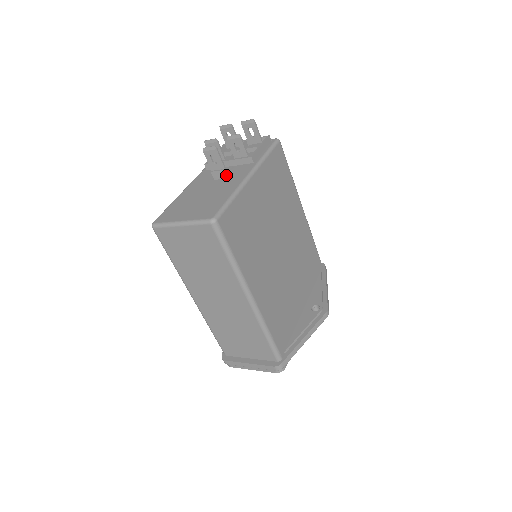
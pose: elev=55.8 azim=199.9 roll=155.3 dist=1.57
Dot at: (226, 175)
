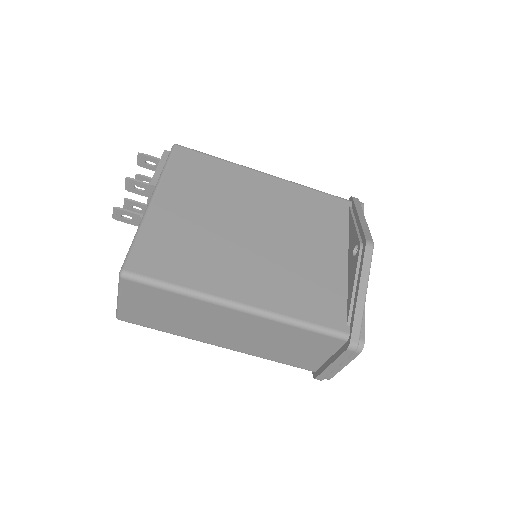
Dot at: occluded
